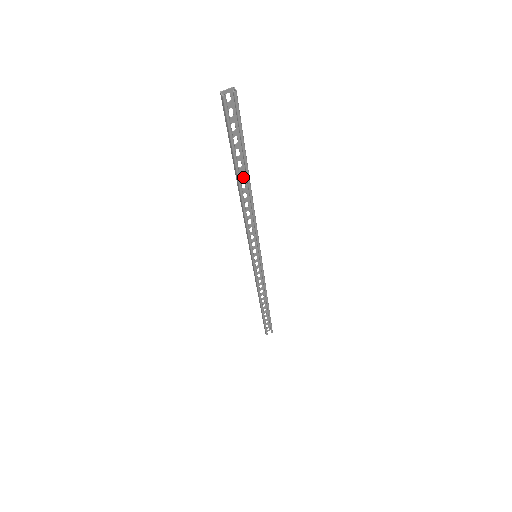
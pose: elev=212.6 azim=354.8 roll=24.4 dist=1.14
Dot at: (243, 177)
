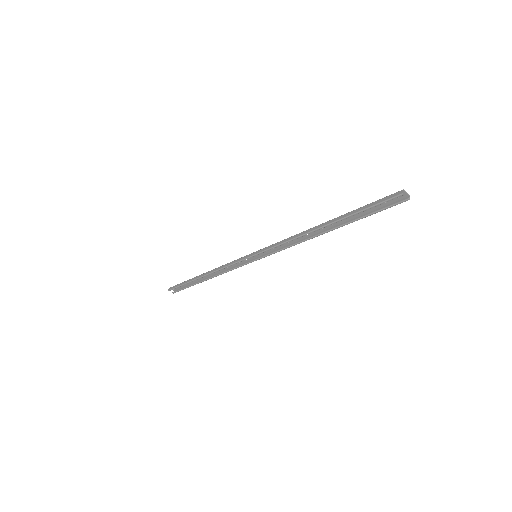
Dot at: (332, 224)
